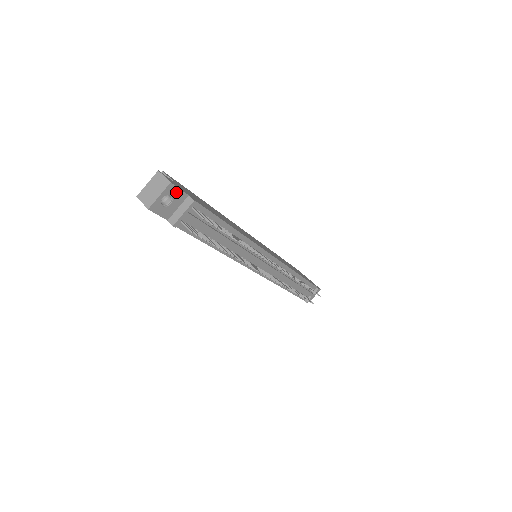
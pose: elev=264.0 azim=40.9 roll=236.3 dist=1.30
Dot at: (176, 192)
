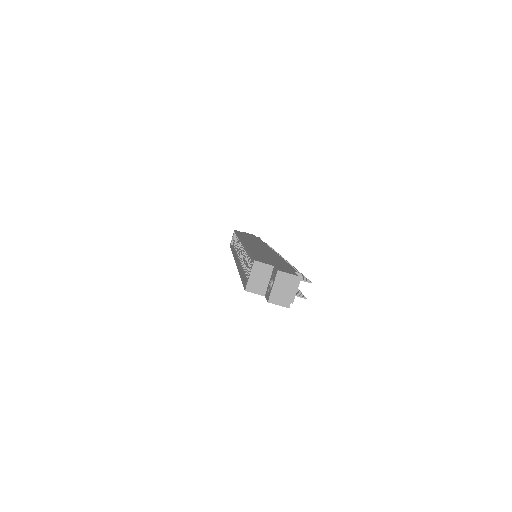
Dot at: occluded
